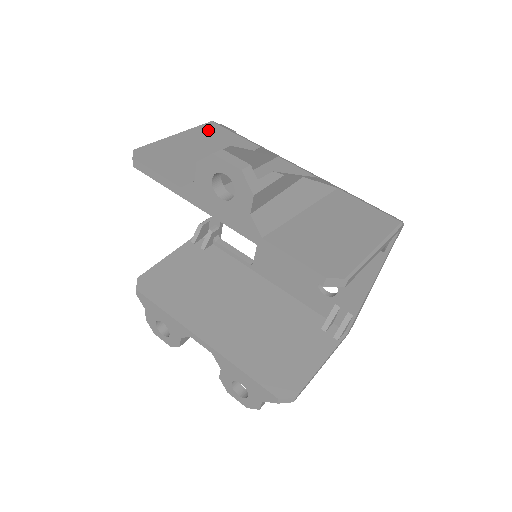
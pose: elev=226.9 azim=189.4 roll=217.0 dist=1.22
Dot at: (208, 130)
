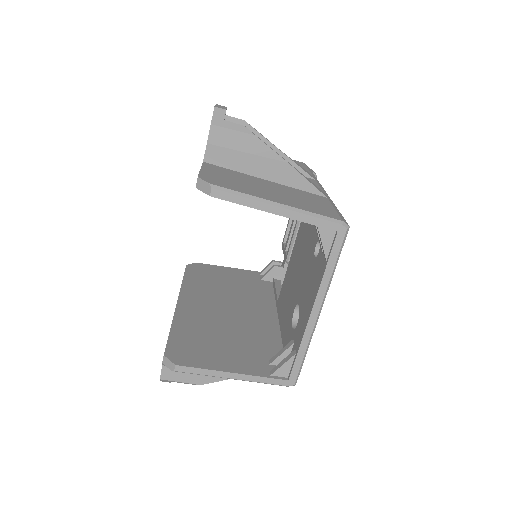
Dot at: occluded
